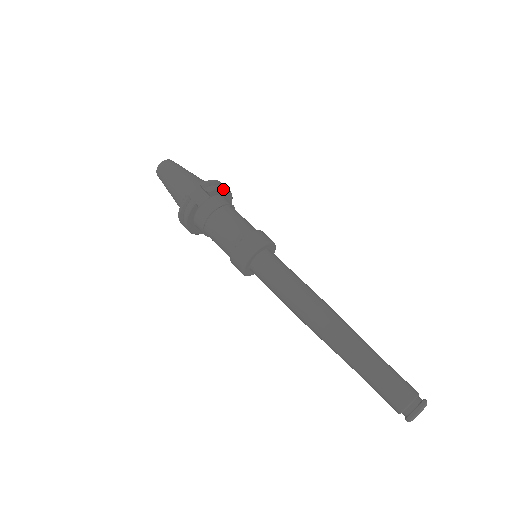
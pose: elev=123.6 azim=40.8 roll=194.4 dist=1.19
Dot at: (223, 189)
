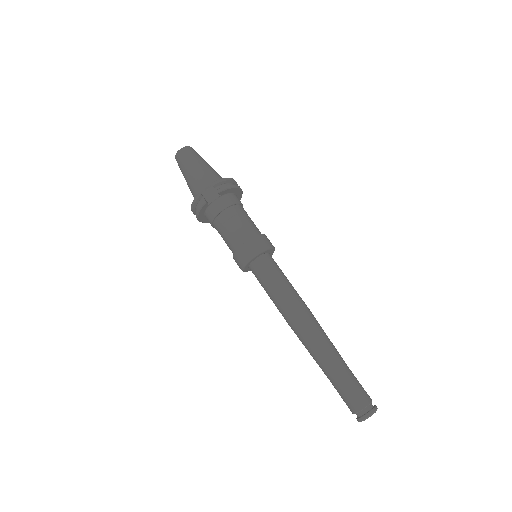
Dot at: (233, 188)
